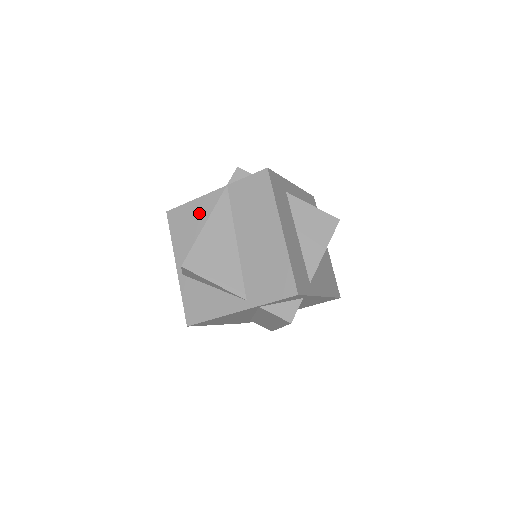
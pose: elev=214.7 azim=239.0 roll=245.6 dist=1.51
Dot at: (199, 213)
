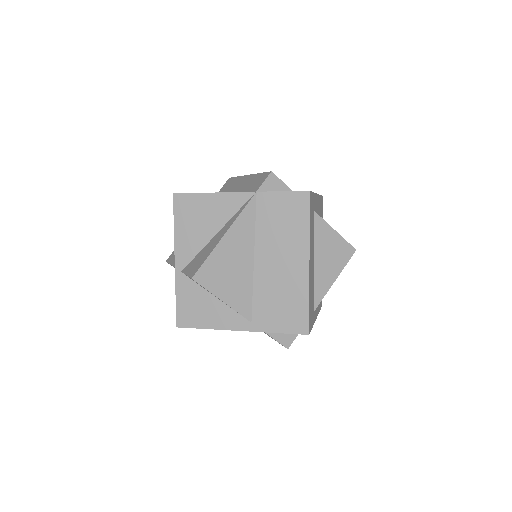
Dot at: (215, 211)
